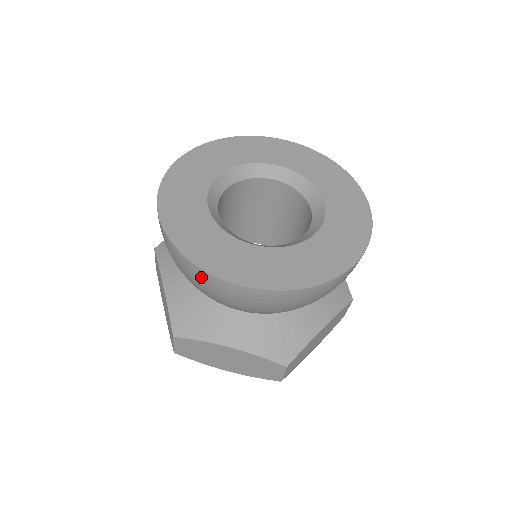
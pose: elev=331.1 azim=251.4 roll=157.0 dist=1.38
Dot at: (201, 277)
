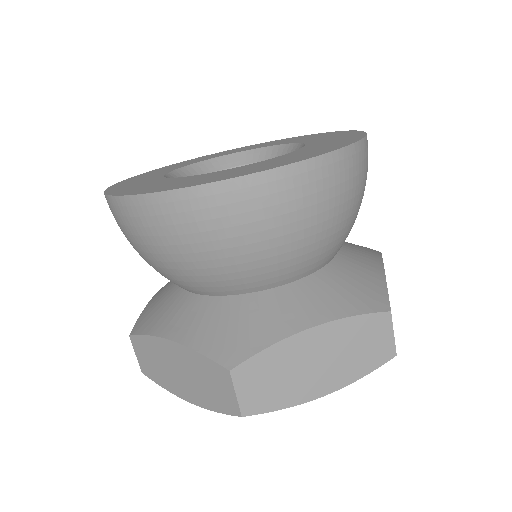
Dot at: (225, 201)
